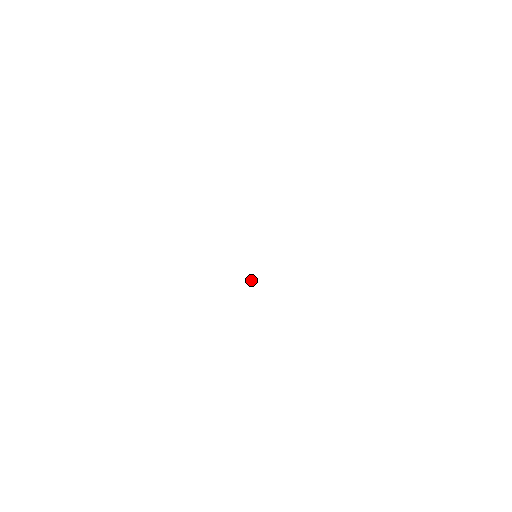
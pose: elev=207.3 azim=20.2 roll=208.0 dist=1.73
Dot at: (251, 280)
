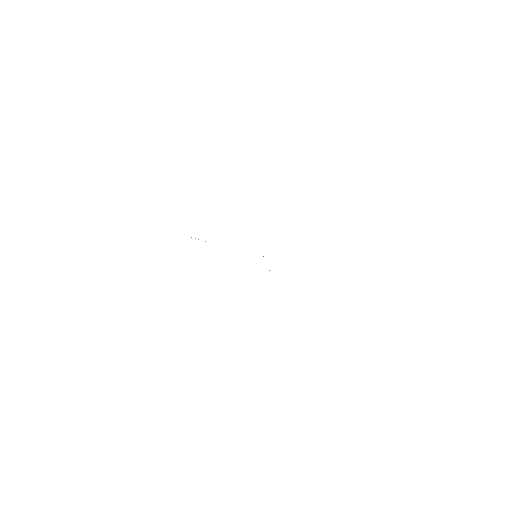
Dot at: occluded
